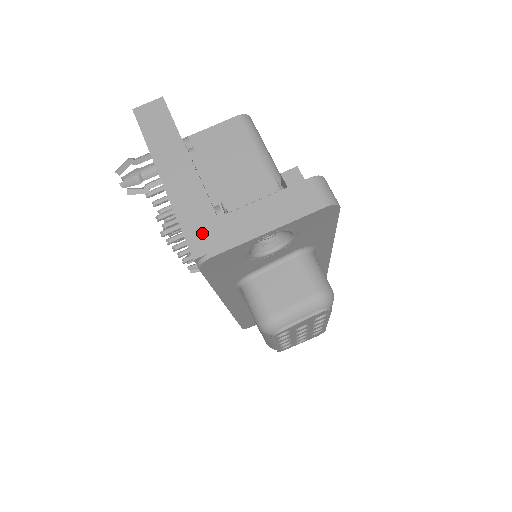
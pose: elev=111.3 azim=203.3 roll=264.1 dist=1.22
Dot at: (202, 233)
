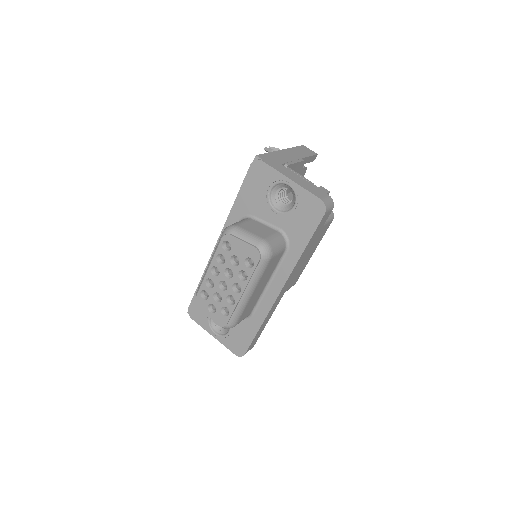
Dot at: (270, 159)
